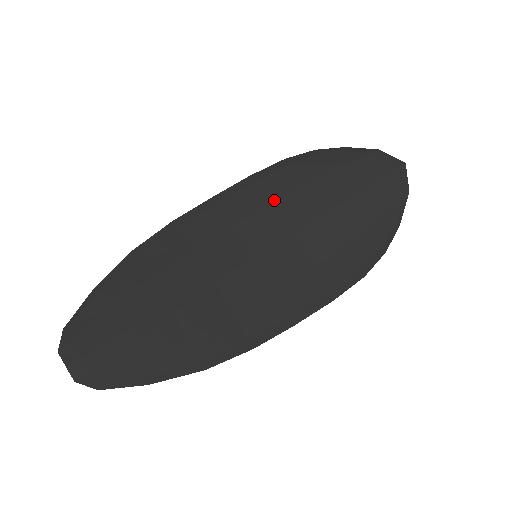
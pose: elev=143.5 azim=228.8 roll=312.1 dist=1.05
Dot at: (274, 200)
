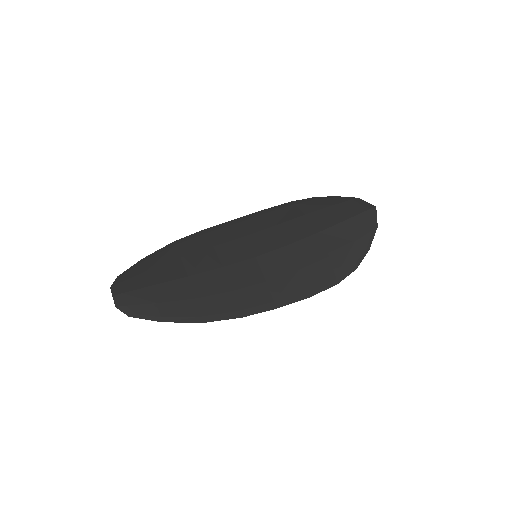
Dot at: (277, 224)
